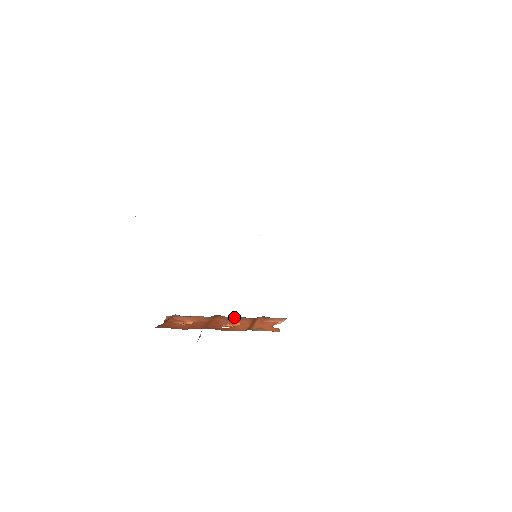
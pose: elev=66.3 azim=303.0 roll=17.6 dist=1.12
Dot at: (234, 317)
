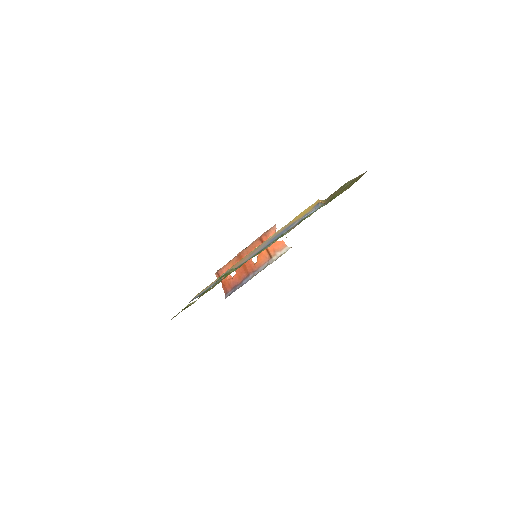
Dot at: (249, 247)
